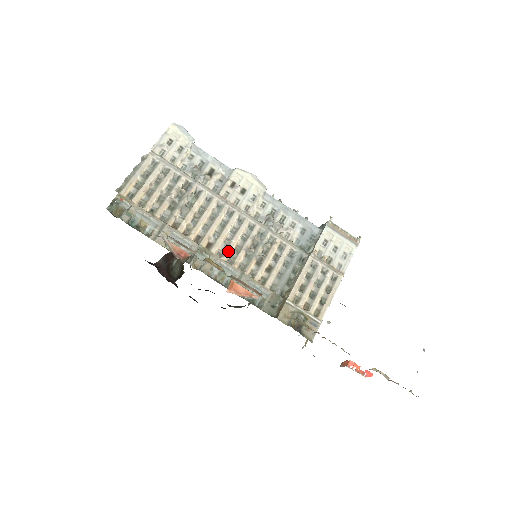
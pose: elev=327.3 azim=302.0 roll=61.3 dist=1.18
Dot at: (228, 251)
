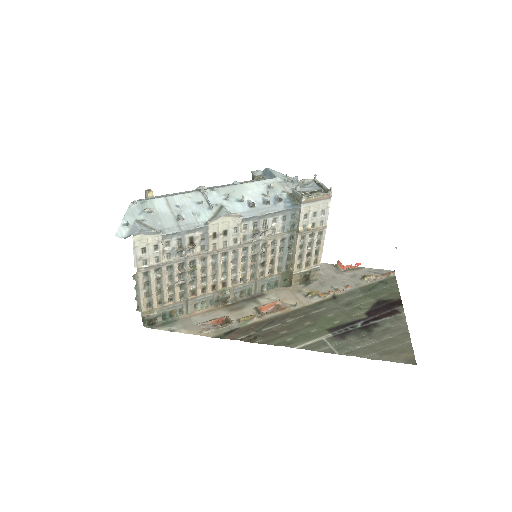
Dot at: (239, 277)
